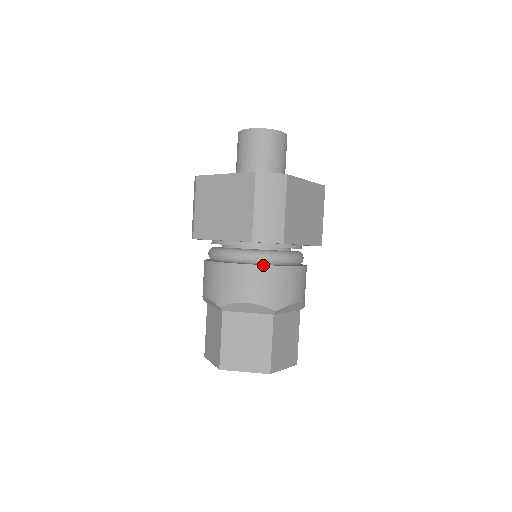
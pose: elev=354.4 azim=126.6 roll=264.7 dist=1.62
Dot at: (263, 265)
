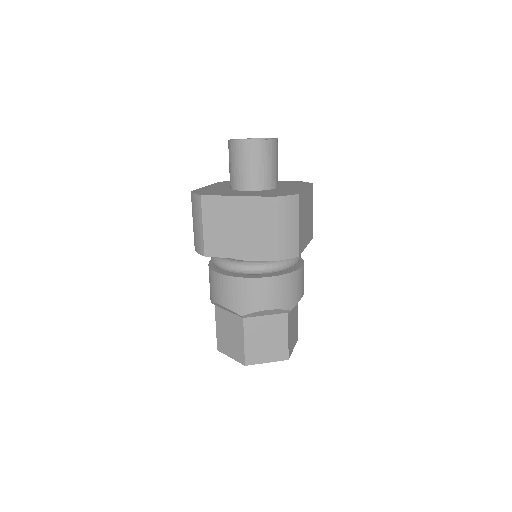
Dot at: (279, 275)
